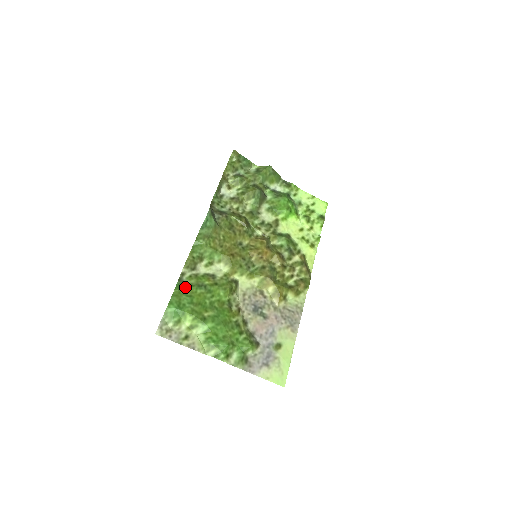
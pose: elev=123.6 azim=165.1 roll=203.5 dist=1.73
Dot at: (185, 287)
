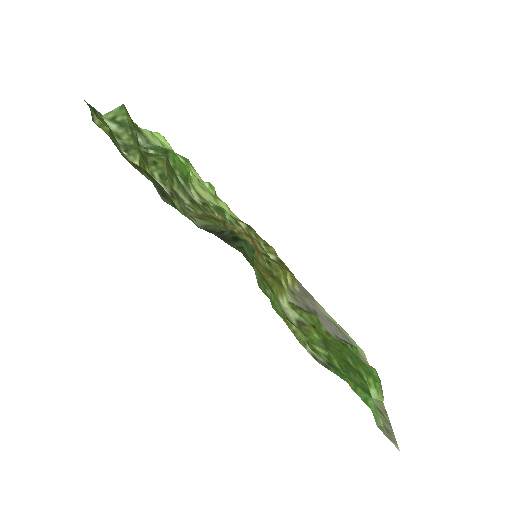
Dot at: (337, 367)
